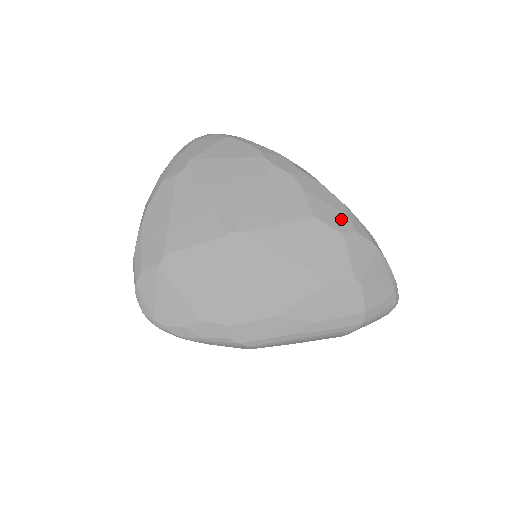
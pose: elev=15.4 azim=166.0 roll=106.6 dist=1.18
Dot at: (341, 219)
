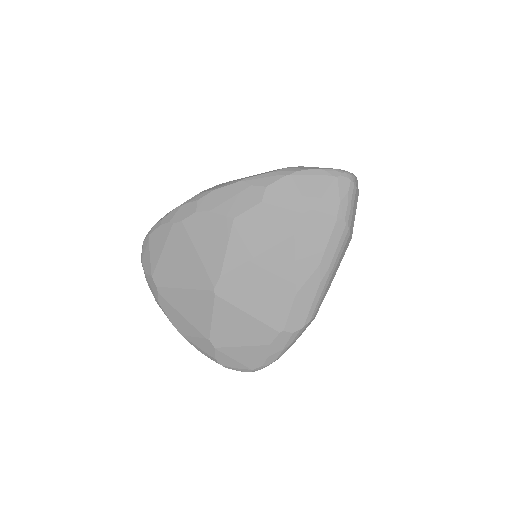
Dot at: (249, 194)
